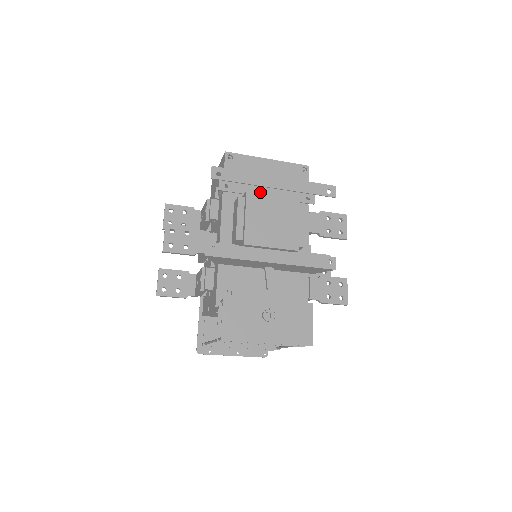
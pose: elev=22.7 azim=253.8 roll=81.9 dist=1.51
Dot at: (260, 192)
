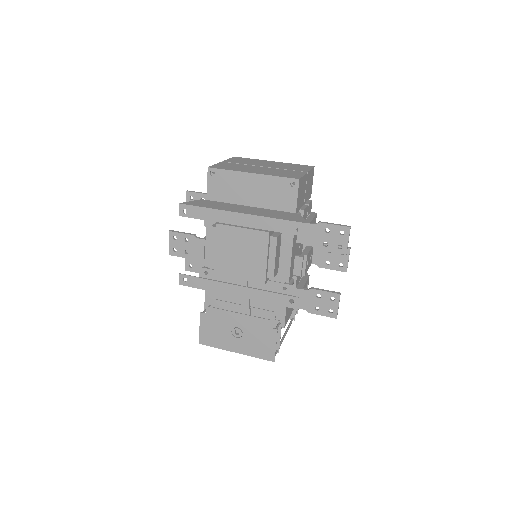
Dot at: occluded
